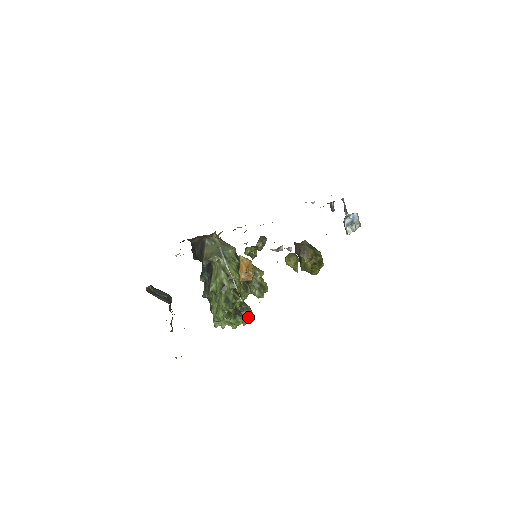
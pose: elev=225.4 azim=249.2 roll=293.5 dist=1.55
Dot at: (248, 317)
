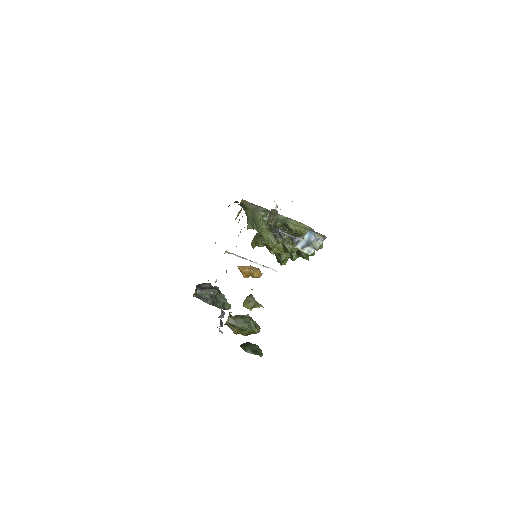
Dot at: (310, 255)
